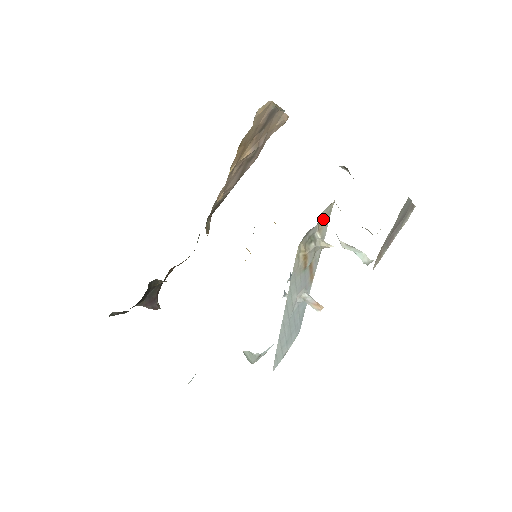
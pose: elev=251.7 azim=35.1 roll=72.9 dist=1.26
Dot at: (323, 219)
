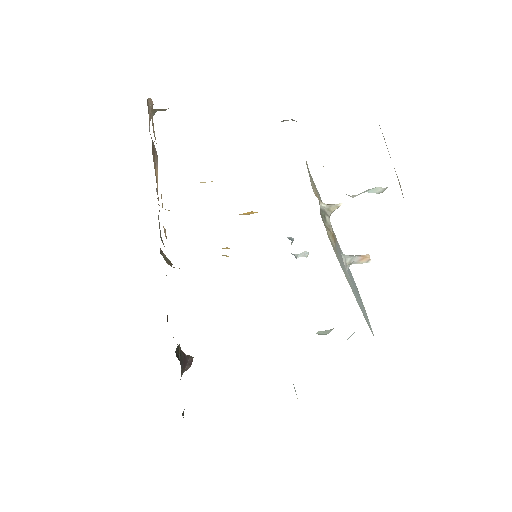
Dot at: (313, 187)
